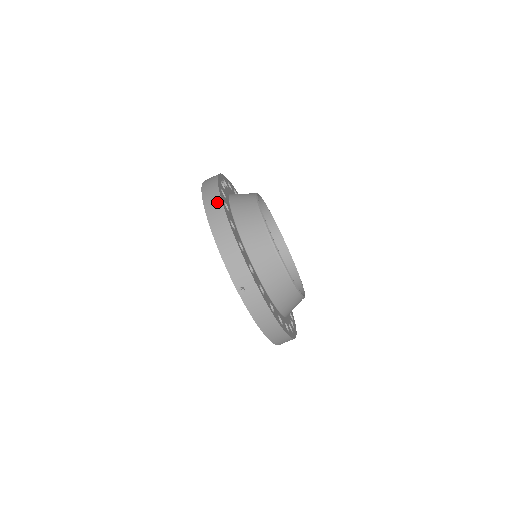
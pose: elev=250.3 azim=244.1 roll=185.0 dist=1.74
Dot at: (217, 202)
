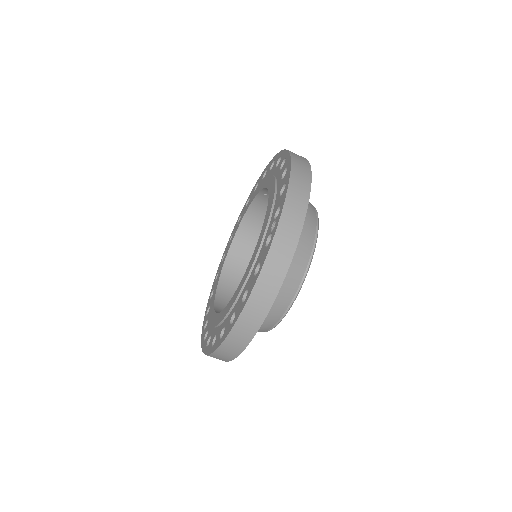
Dot at: (262, 313)
